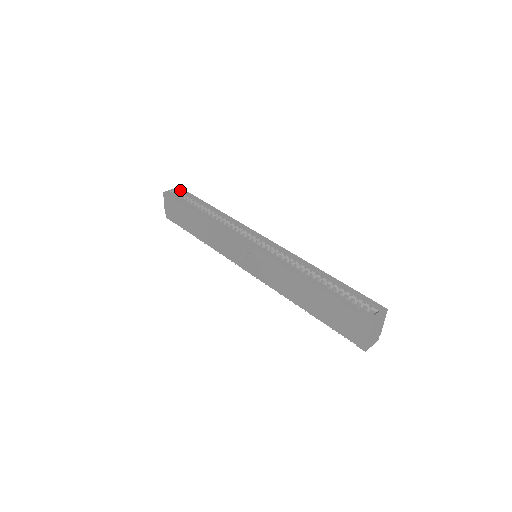
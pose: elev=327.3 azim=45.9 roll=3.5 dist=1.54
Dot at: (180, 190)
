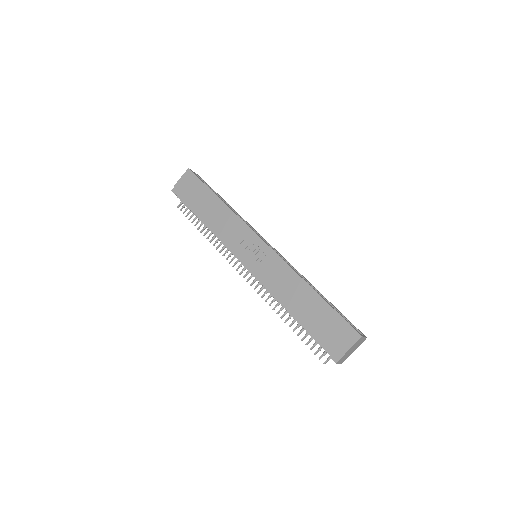
Dot at: occluded
